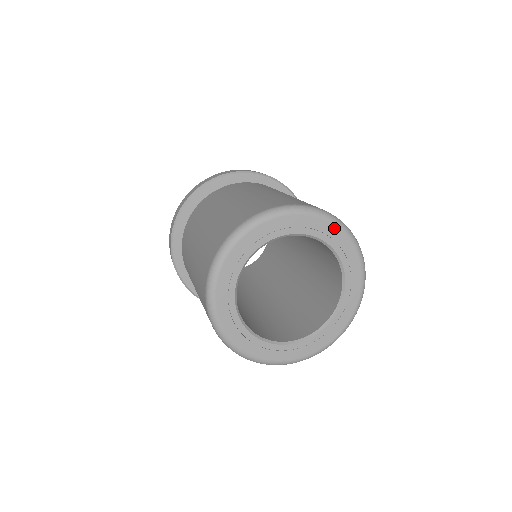
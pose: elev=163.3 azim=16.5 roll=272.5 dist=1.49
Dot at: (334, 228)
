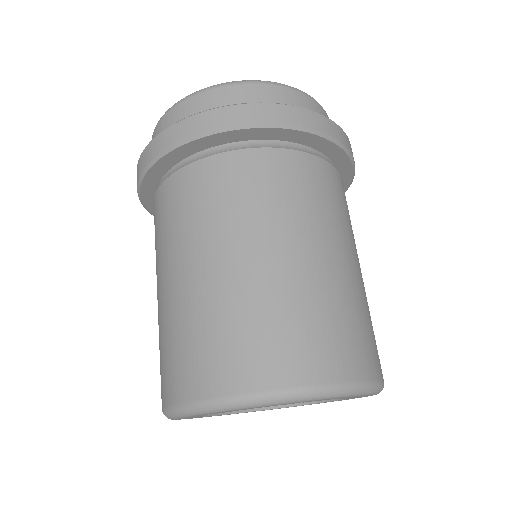
Dot at: (371, 395)
